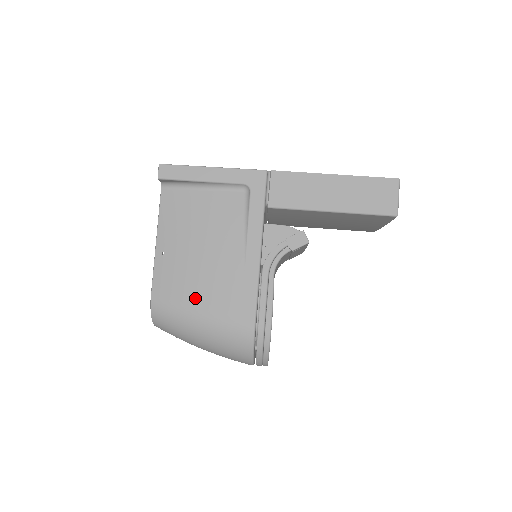
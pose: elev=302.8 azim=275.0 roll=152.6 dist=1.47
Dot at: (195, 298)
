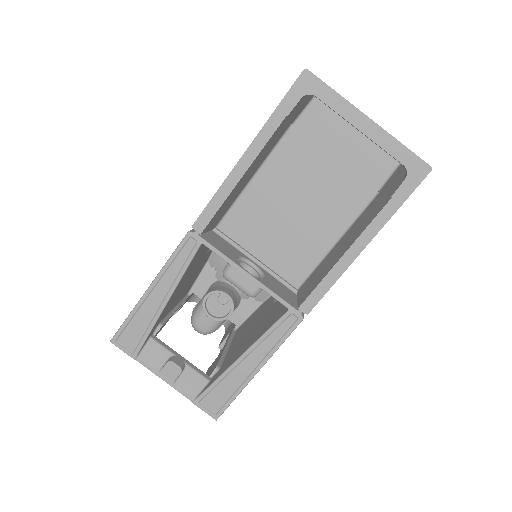
Dot at: occluded
